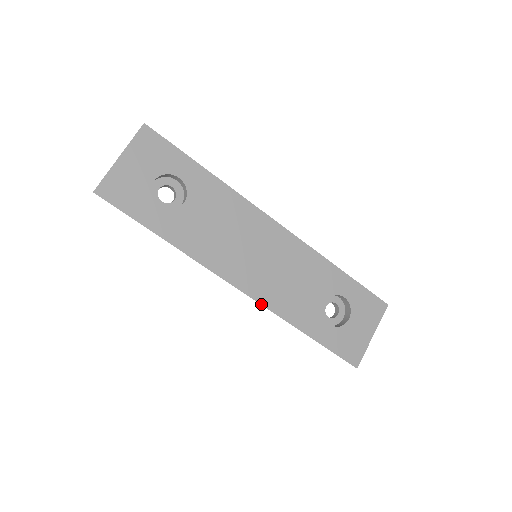
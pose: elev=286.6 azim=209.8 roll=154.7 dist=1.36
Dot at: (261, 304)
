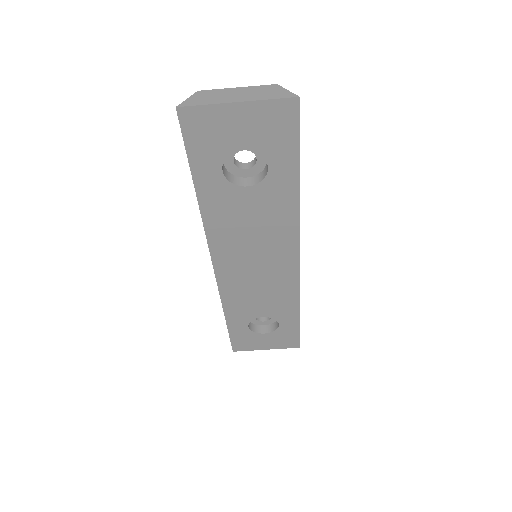
Dot at: (217, 284)
